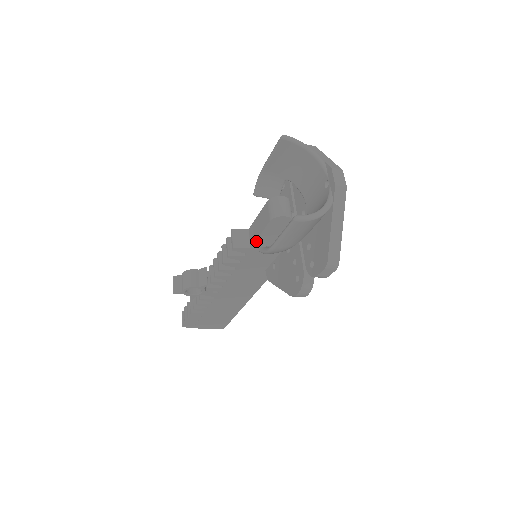
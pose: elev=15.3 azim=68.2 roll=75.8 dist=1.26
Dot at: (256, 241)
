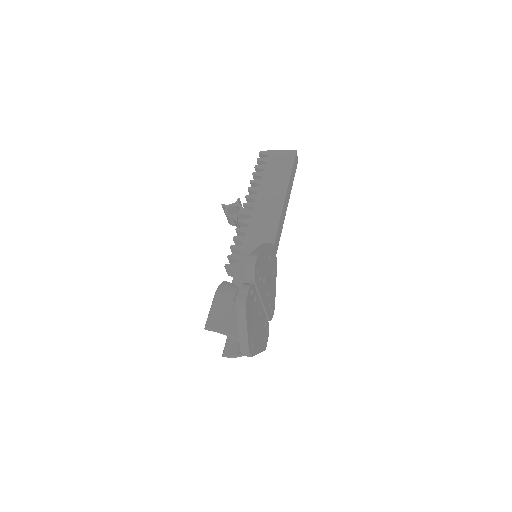
Dot at: occluded
